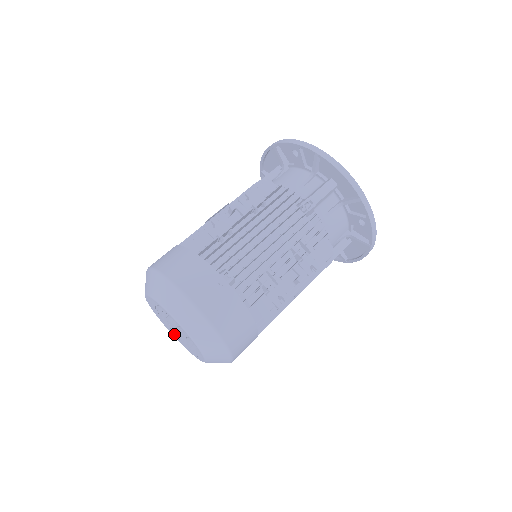
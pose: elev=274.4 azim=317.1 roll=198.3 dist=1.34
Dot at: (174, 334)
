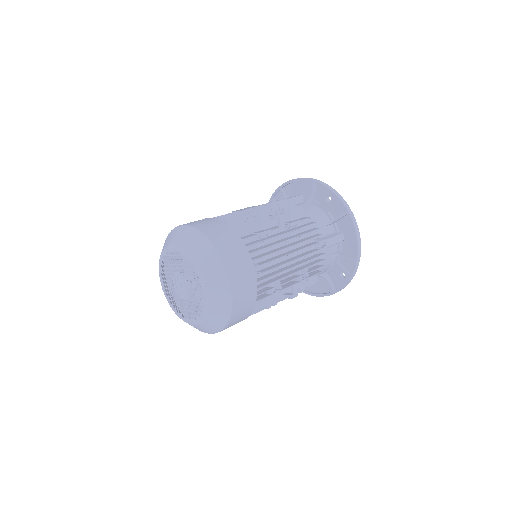
Dot at: (168, 286)
